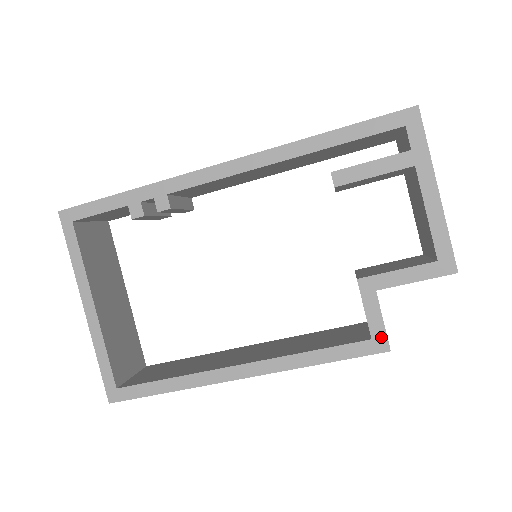
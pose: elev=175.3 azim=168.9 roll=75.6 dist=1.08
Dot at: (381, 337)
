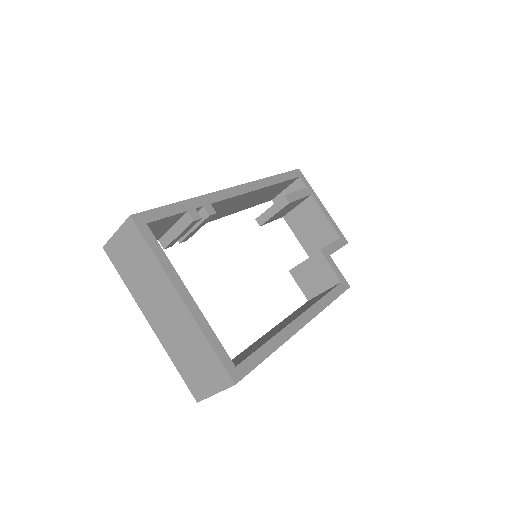
Dot at: (344, 280)
